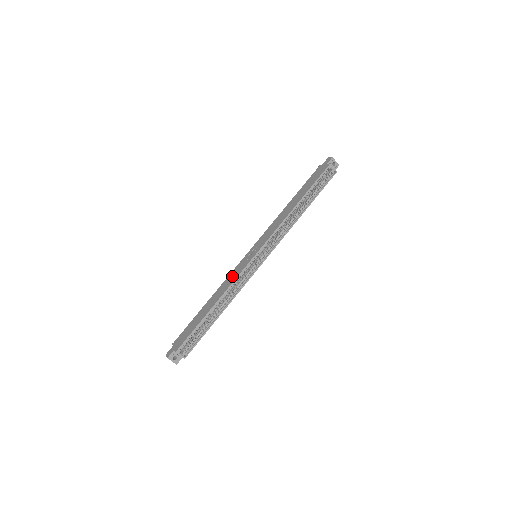
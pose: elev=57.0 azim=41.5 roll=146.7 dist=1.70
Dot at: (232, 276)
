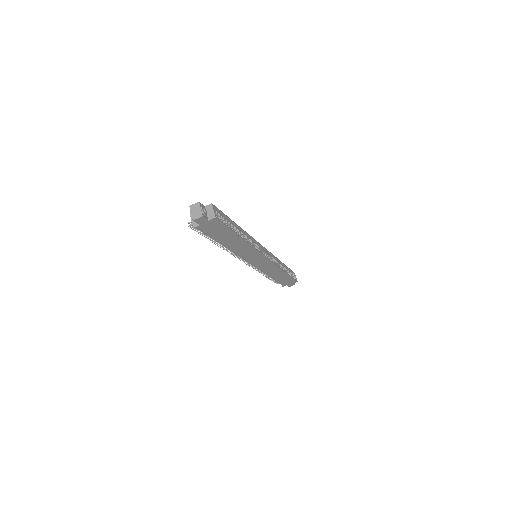
Dot at: occluded
